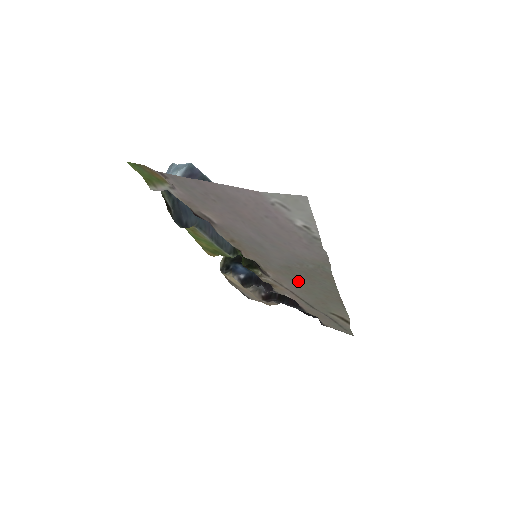
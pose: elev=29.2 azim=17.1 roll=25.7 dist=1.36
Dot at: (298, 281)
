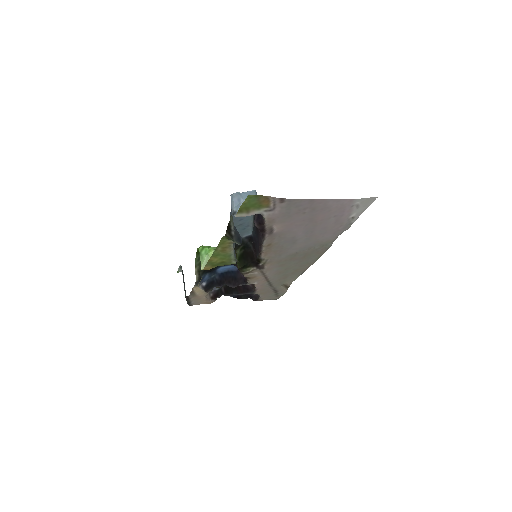
Dot at: (286, 264)
